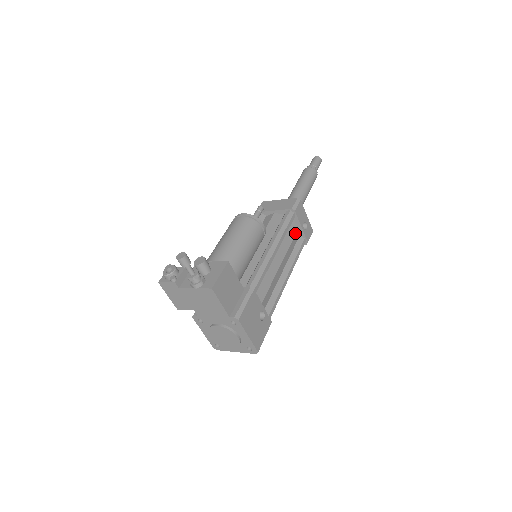
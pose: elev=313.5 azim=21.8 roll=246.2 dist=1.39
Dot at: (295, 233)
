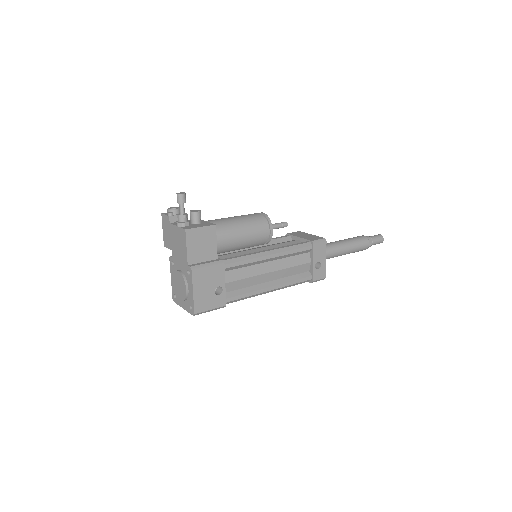
Dot at: (303, 263)
